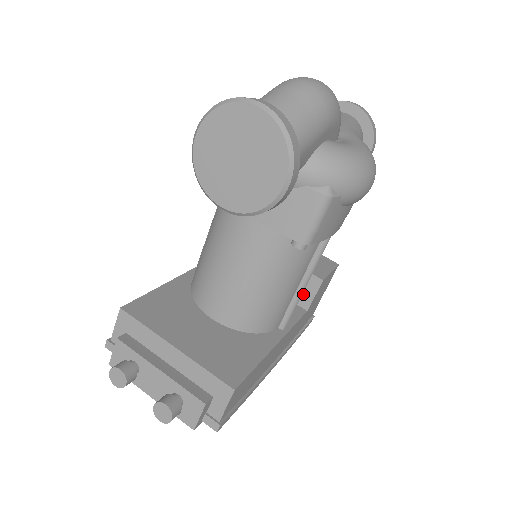
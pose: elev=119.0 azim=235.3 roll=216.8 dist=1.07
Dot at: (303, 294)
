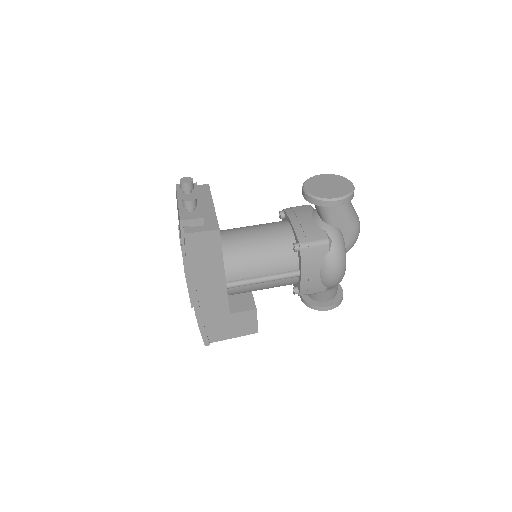
Dot at: (238, 306)
